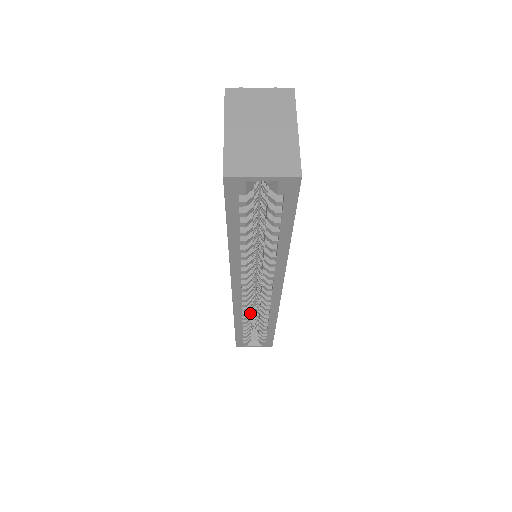
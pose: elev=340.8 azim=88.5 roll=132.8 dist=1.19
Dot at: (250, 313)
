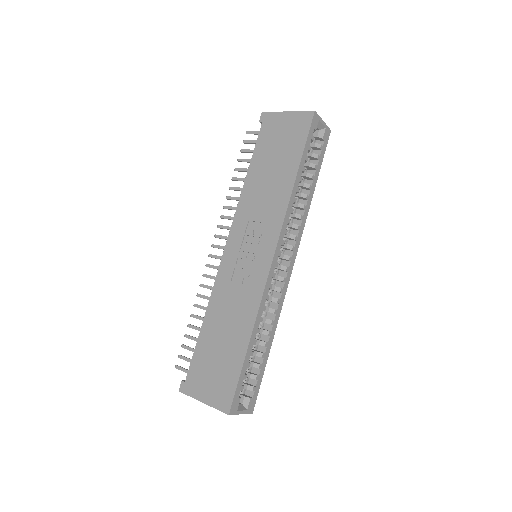
Dot at: occluded
